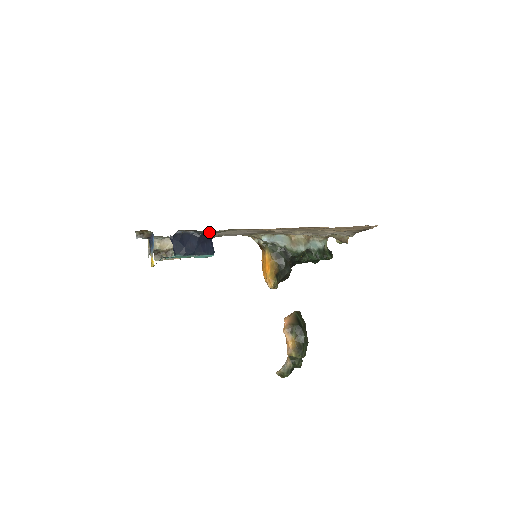
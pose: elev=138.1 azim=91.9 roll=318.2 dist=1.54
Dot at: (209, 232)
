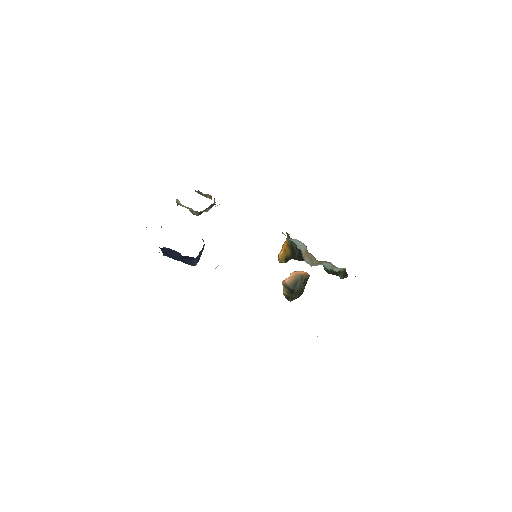
Dot at: (191, 257)
